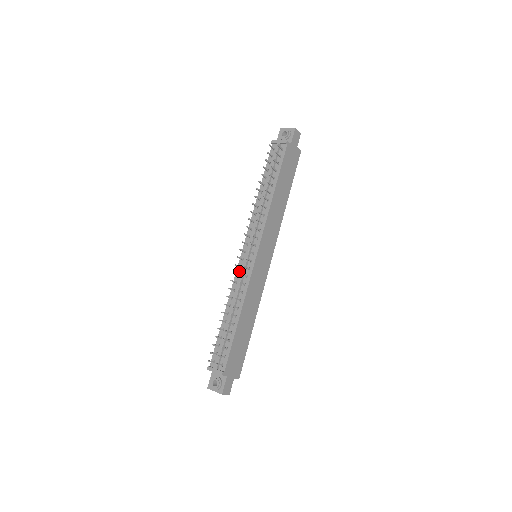
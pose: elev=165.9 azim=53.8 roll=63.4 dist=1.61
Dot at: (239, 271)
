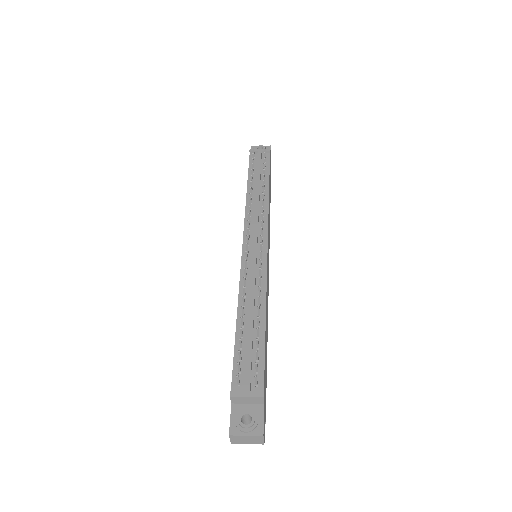
Dot at: occluded
